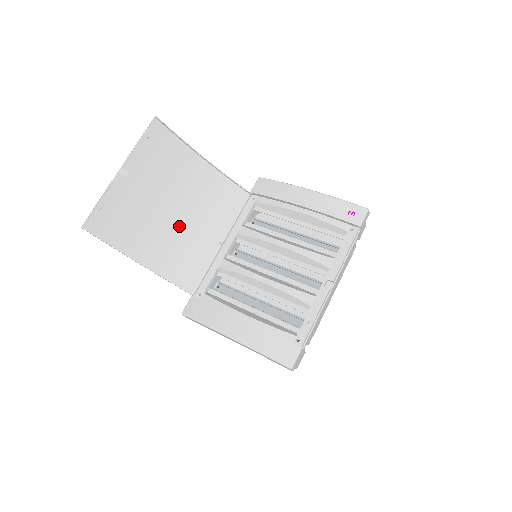
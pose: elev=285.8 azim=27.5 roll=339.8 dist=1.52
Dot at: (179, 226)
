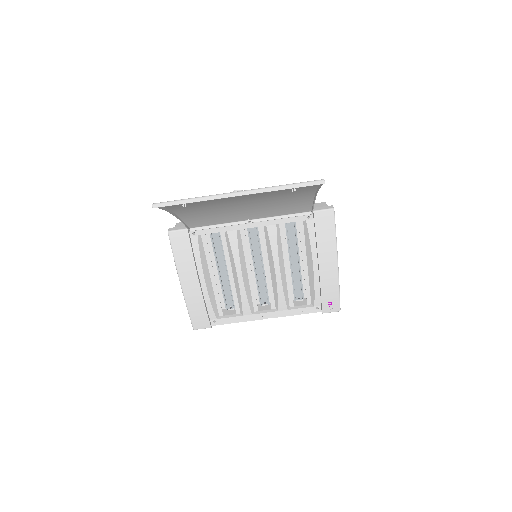
Dot at: (234, 208)
